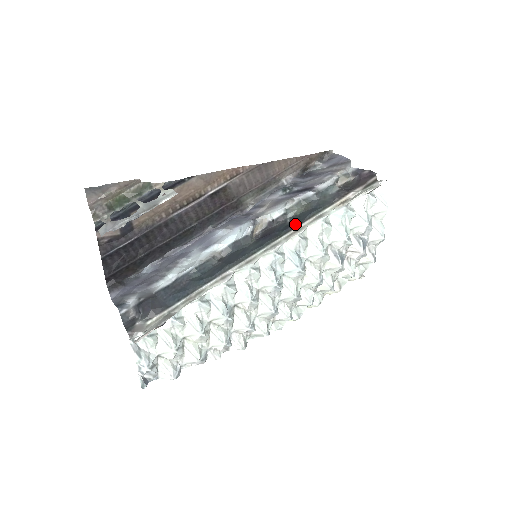
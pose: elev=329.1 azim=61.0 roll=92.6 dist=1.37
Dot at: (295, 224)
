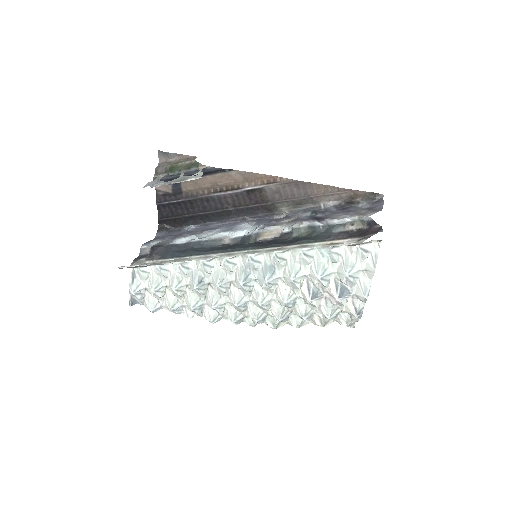
Dot at: (285, 243)
